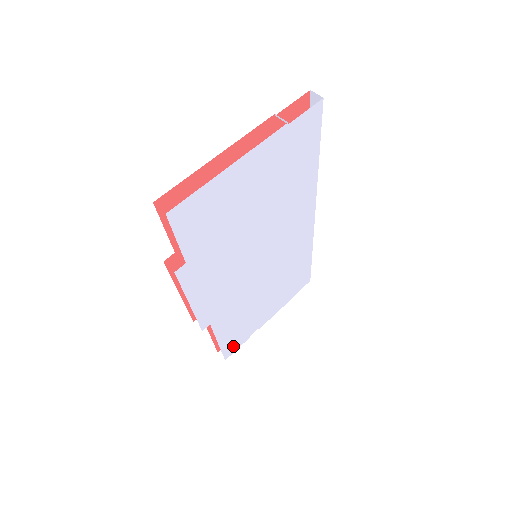
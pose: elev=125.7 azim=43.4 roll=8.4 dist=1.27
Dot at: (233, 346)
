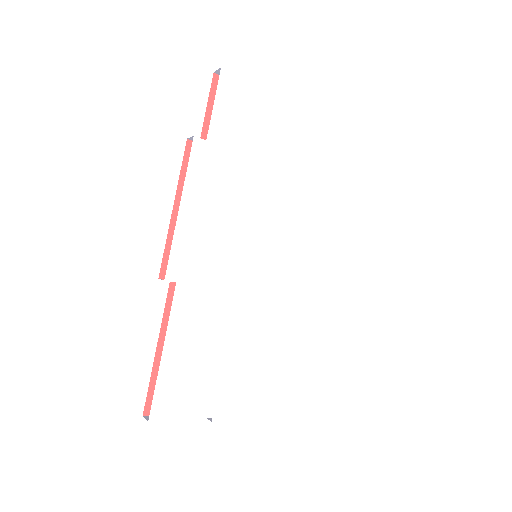
Dot at: (171, 401)
